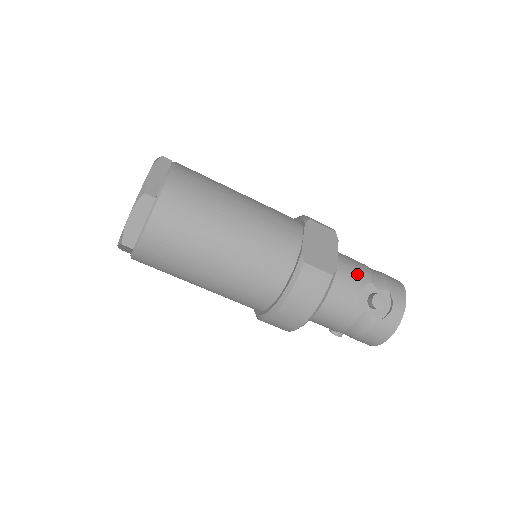
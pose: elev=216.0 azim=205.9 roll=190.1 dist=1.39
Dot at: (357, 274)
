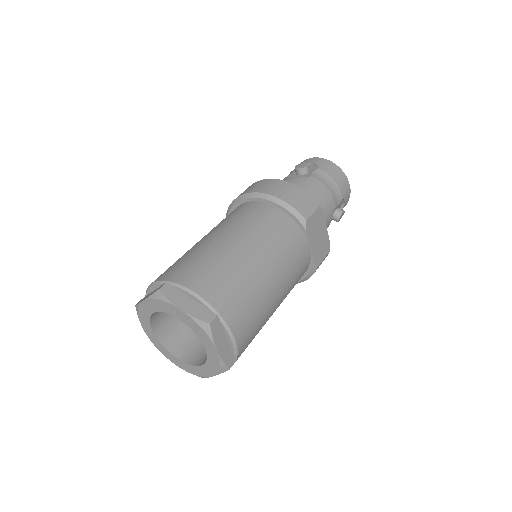
Dot at: (329, 213)
